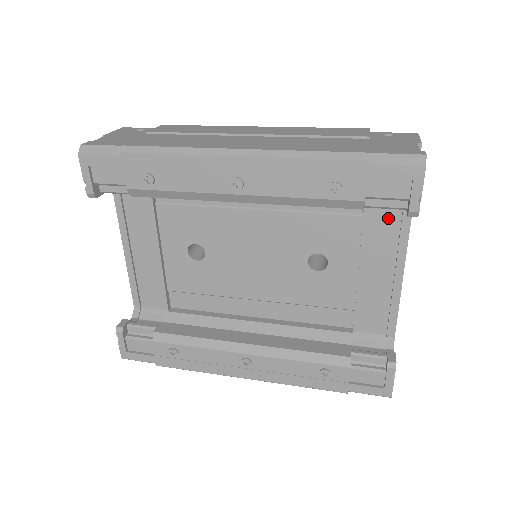
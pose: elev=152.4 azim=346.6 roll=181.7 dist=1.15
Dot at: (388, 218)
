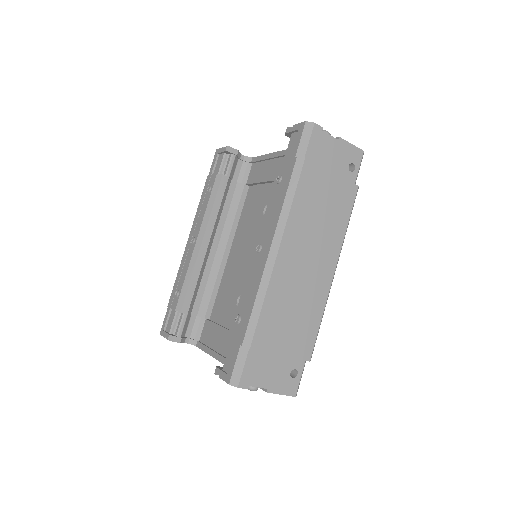
Dot at: (257, 169)
